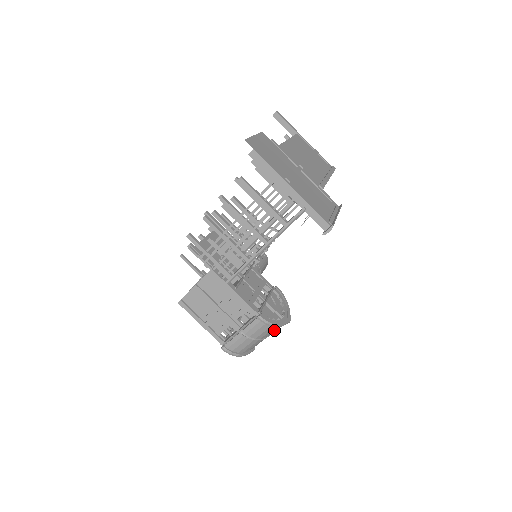
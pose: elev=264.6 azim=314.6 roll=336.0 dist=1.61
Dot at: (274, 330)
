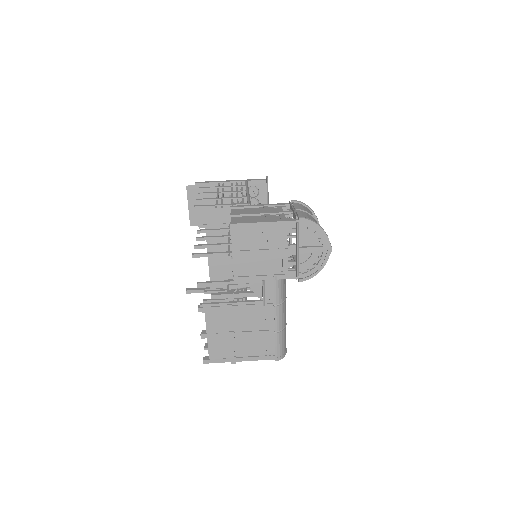
Dot at: occluded
